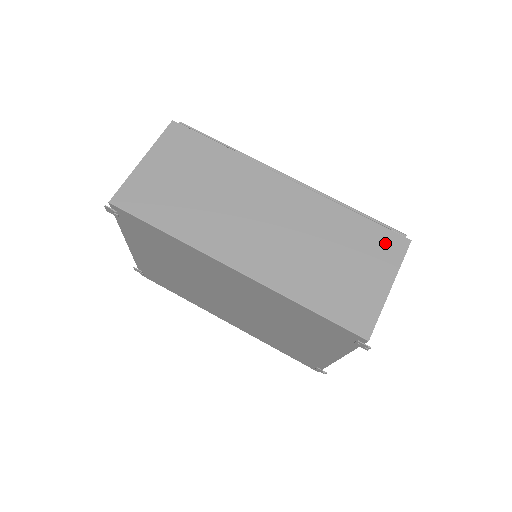
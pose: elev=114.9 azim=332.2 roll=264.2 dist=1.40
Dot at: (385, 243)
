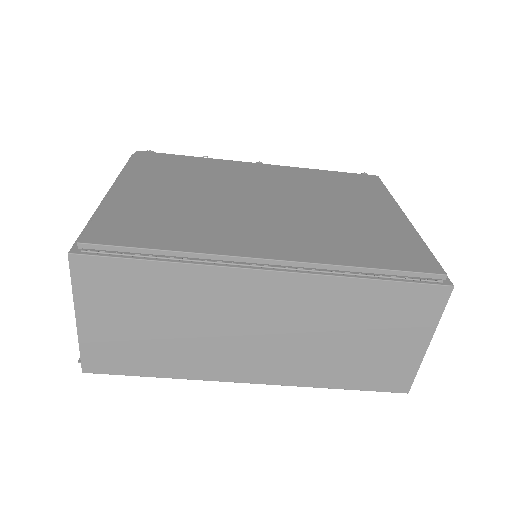
Dot at: (418, 302)
